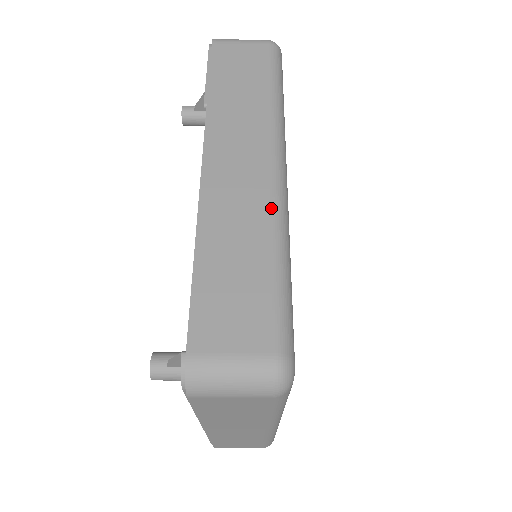
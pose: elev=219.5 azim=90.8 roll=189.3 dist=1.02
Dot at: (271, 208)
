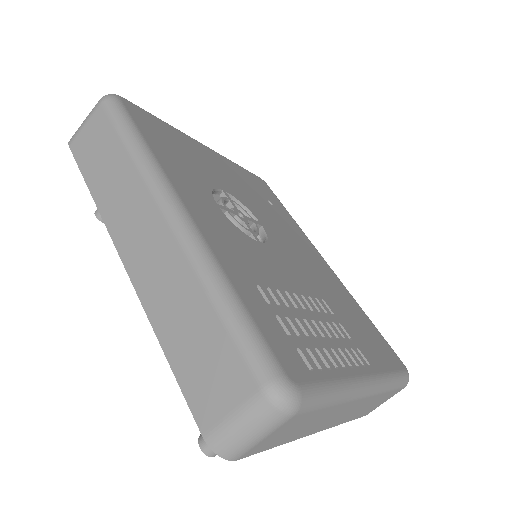
Dot at: (185, 256)
